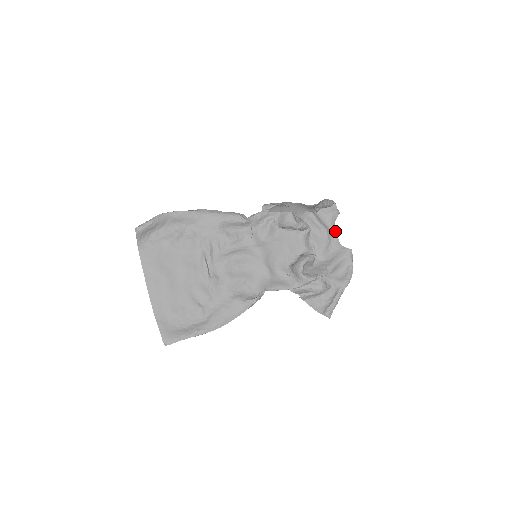
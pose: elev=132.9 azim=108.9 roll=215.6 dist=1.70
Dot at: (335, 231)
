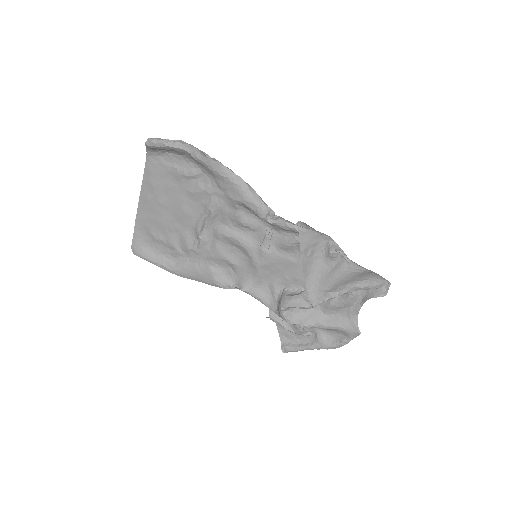
Dot at: occluded
